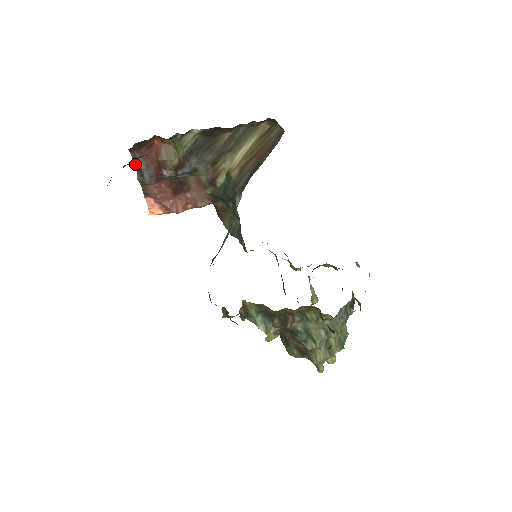
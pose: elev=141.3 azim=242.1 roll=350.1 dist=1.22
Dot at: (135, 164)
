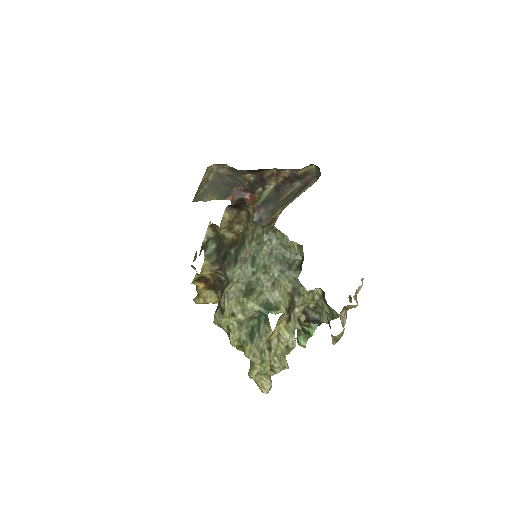
Dot at: occluded
